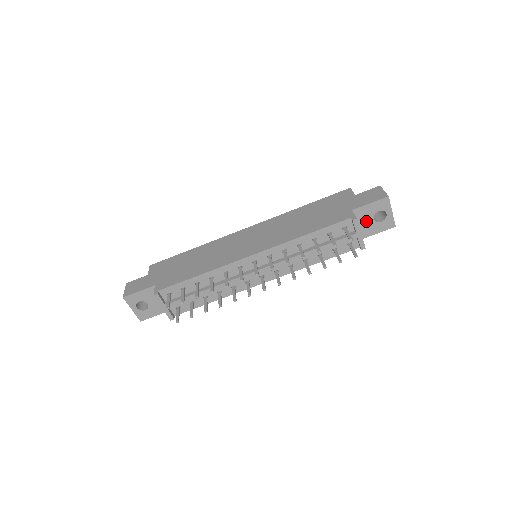
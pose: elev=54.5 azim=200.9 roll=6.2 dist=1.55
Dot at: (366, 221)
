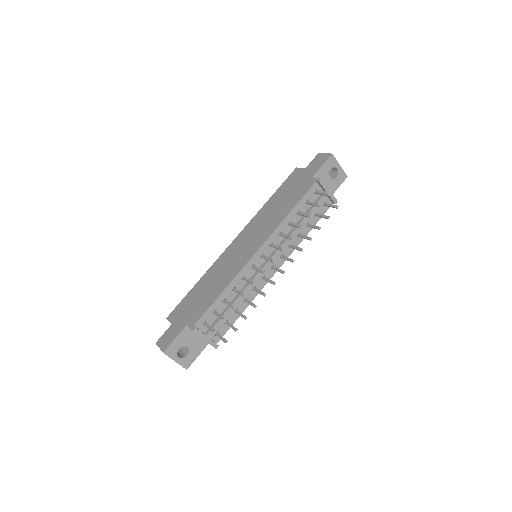
Dot at: (326, 182)
